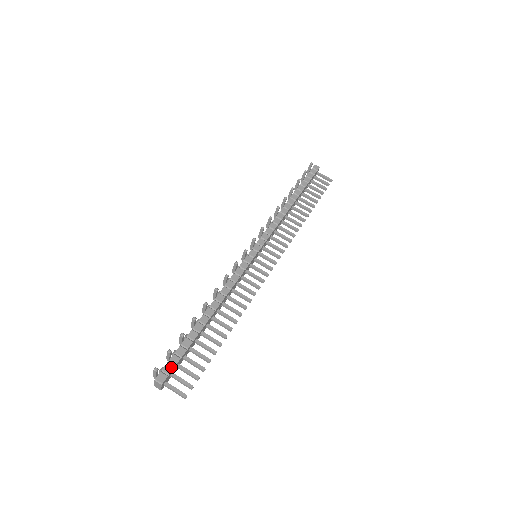
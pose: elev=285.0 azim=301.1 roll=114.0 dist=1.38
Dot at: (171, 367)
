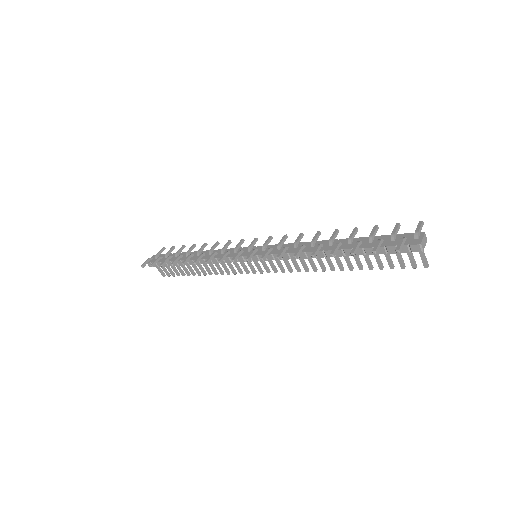
Dot at: (156, 265)
